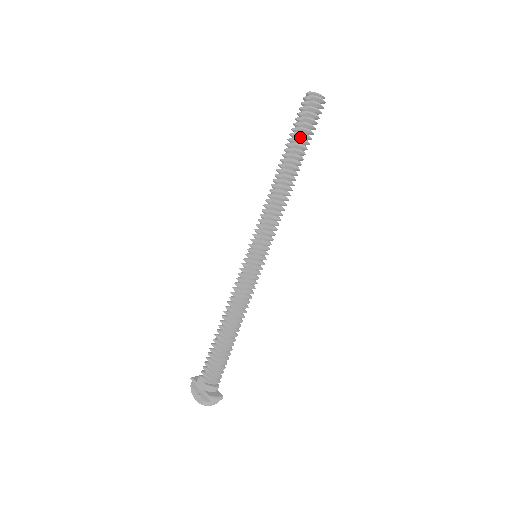
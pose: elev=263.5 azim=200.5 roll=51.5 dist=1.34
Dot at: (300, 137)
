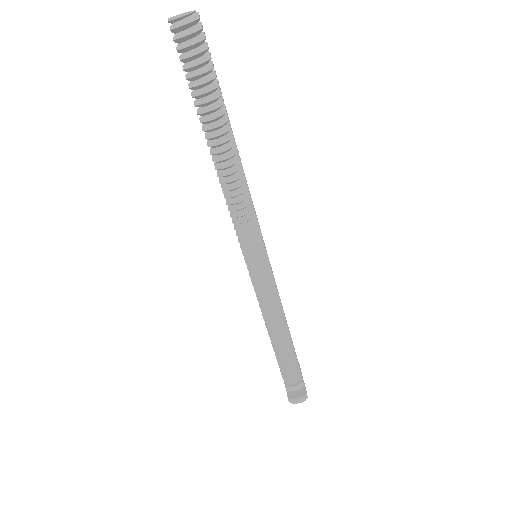
Dot at: (198, 98)
